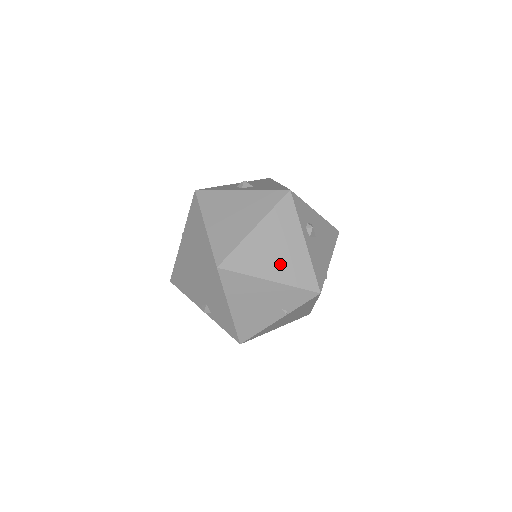
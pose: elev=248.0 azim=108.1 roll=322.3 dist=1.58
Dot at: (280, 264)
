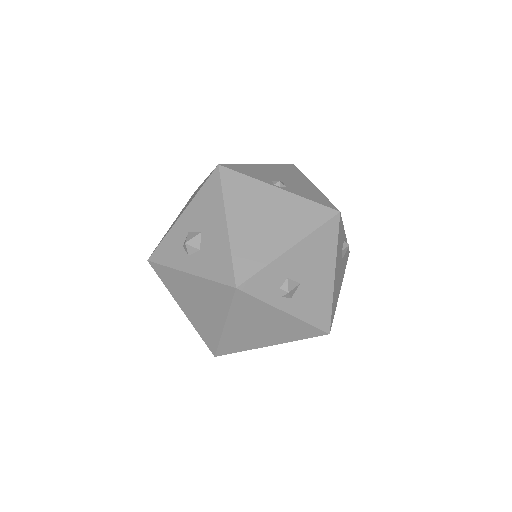
Dot at: (271, 335)
